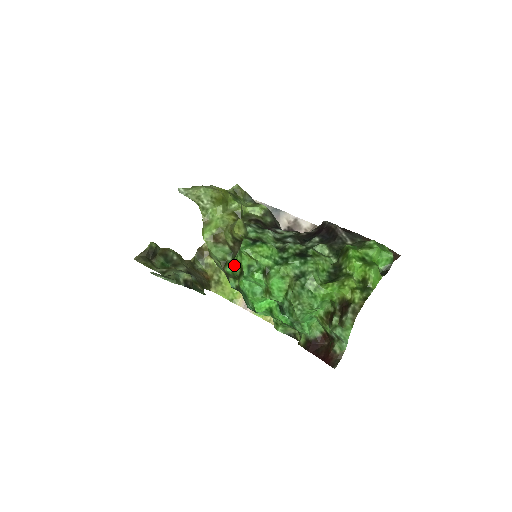
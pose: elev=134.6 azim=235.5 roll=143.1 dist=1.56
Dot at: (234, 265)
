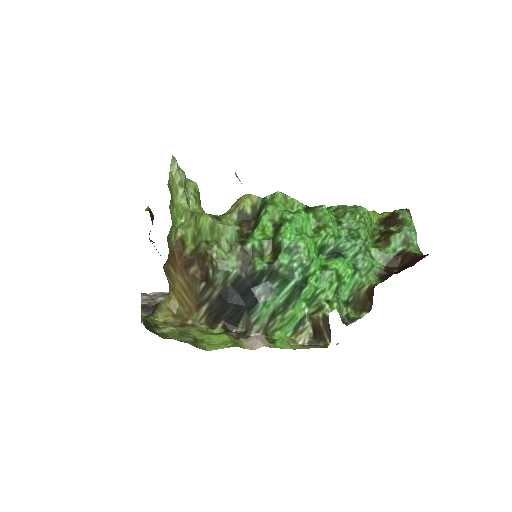
Dot at: (260, 231)
